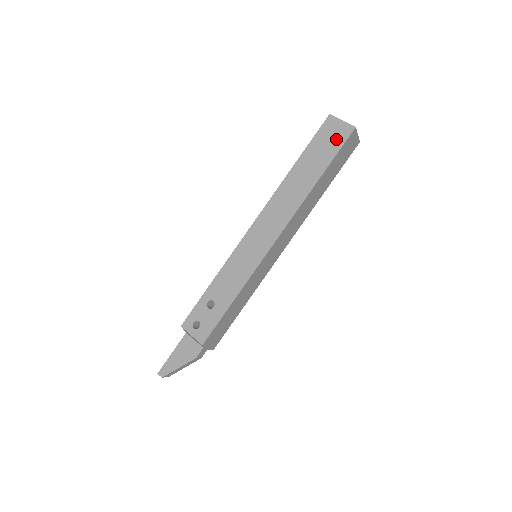
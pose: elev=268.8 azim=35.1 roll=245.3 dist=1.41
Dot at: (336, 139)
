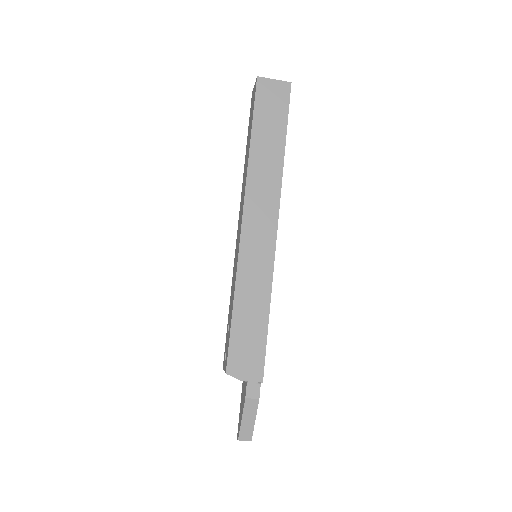
Dot at: (253, 102)
